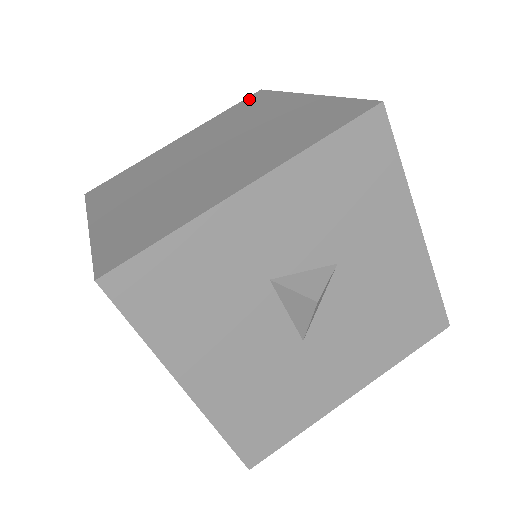
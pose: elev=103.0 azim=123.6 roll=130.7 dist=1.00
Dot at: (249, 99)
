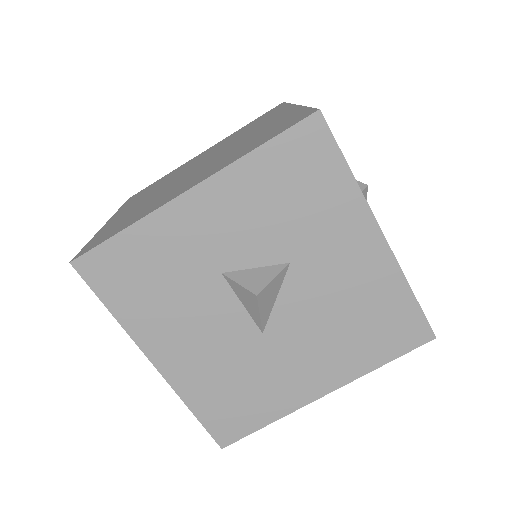
Dot at: (268, 112)
